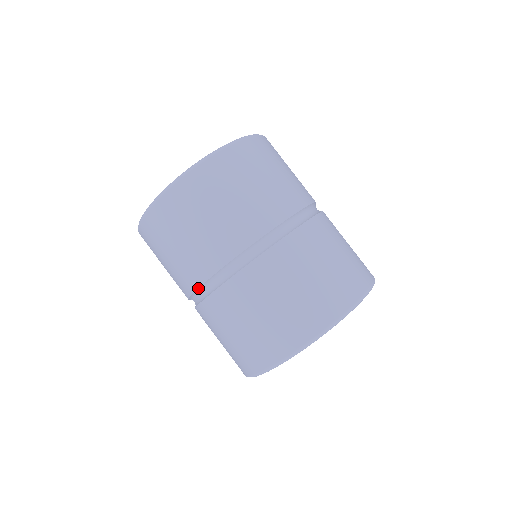
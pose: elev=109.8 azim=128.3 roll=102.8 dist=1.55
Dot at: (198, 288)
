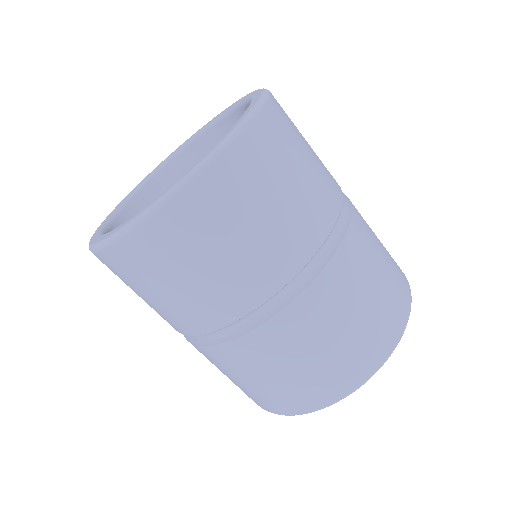
Dot at: (223, 327)
